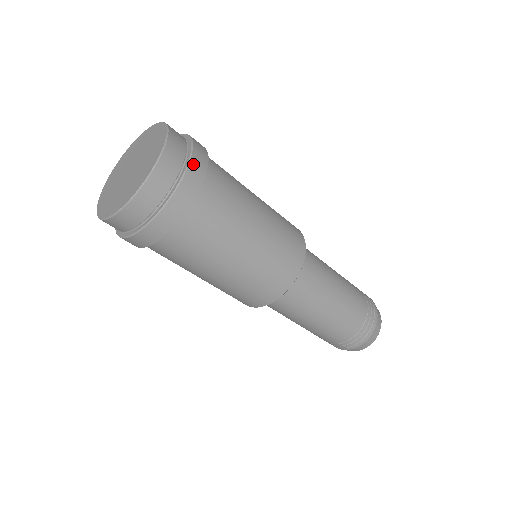
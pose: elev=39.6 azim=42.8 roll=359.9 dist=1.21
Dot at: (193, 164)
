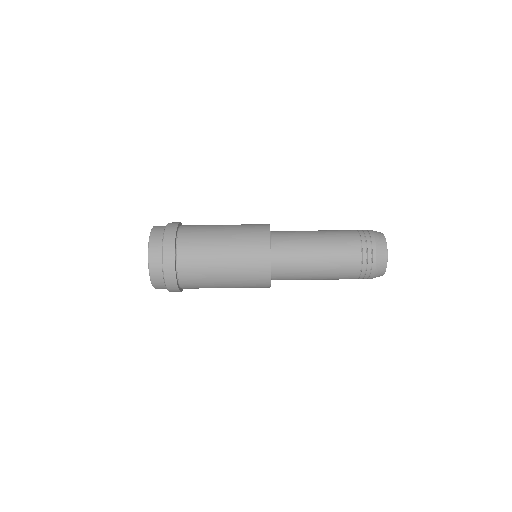
Dot at: (167, 232)
